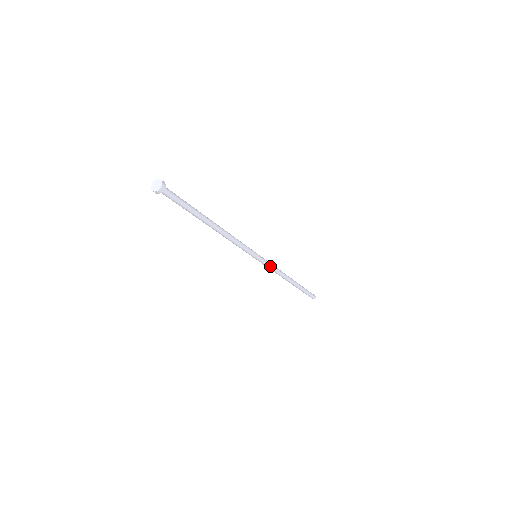
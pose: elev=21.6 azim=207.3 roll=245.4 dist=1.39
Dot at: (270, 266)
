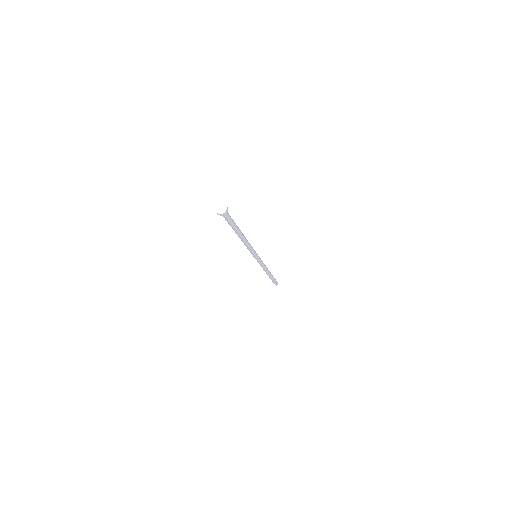
Dot at: (261, 264)
